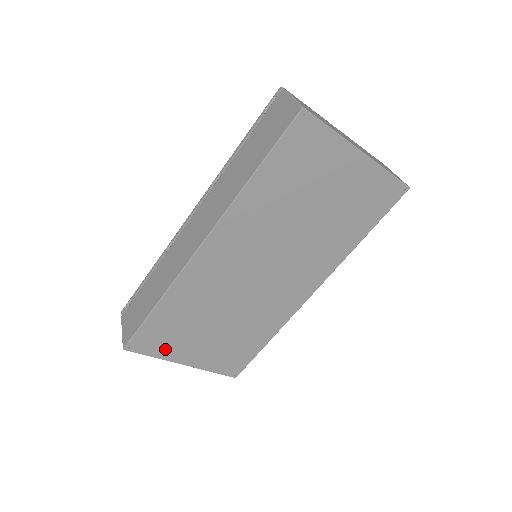
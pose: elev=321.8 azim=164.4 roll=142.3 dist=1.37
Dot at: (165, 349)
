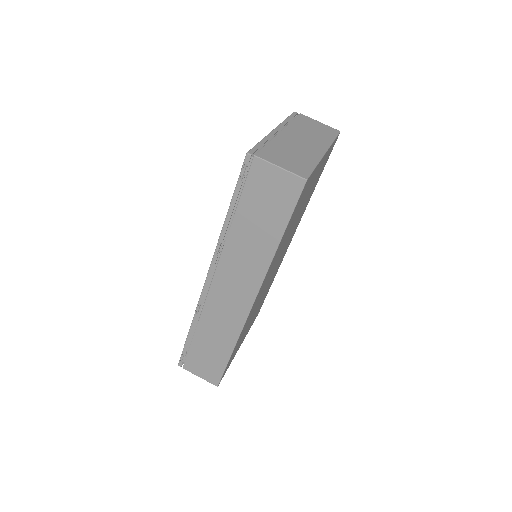
Dot at: occluded
